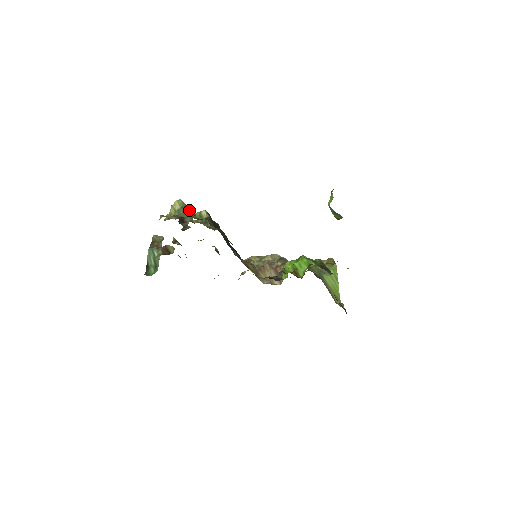
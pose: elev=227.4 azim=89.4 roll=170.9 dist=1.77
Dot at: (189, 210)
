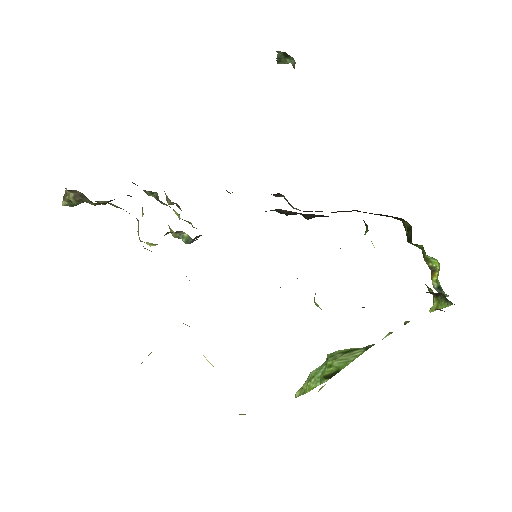
Dot at: occluded
